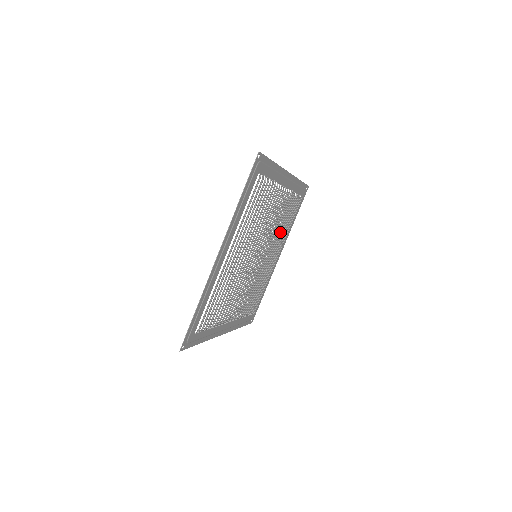
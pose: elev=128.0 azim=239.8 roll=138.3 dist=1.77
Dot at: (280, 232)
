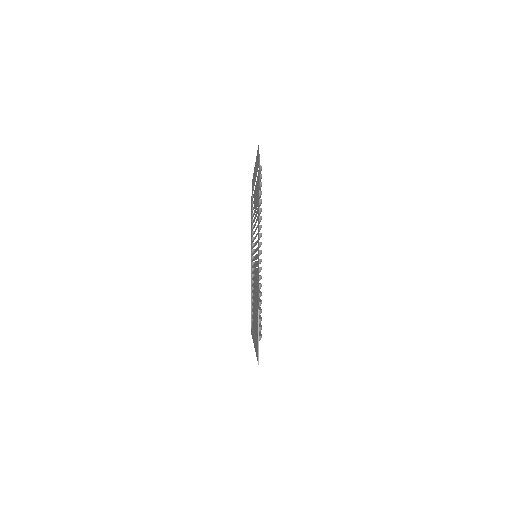
Dot at: (253, 306)
